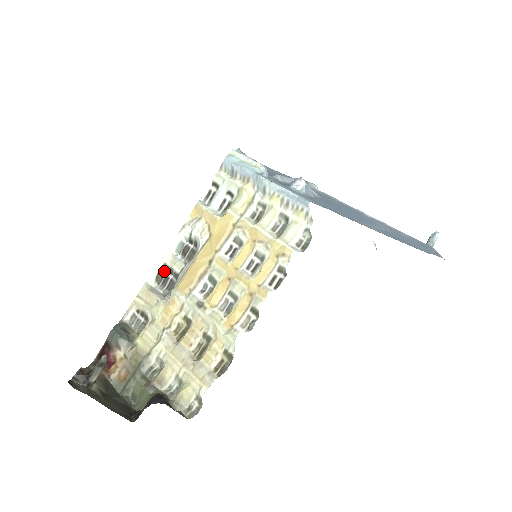
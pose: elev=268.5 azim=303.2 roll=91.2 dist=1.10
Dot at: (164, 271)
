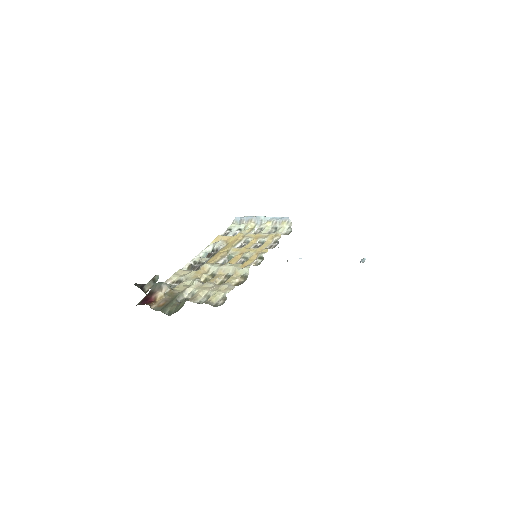
Dot at: (193, 265)
